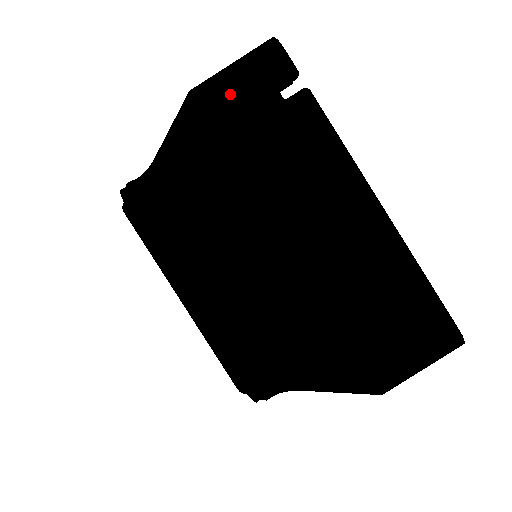
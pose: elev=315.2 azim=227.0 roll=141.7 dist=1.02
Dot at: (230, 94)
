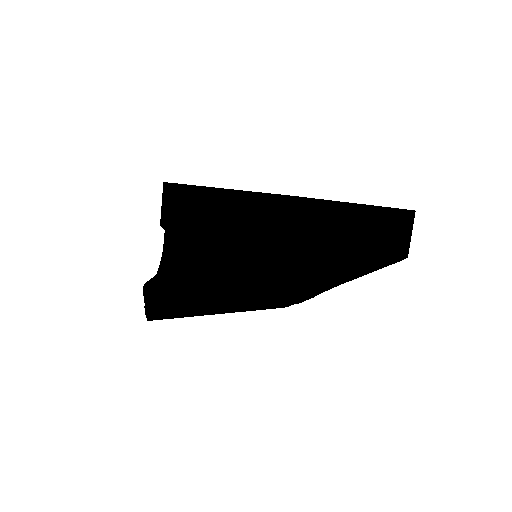
Dot at: (282, 243)
